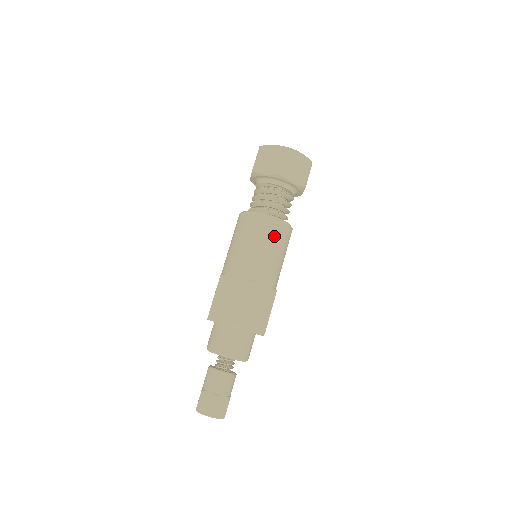
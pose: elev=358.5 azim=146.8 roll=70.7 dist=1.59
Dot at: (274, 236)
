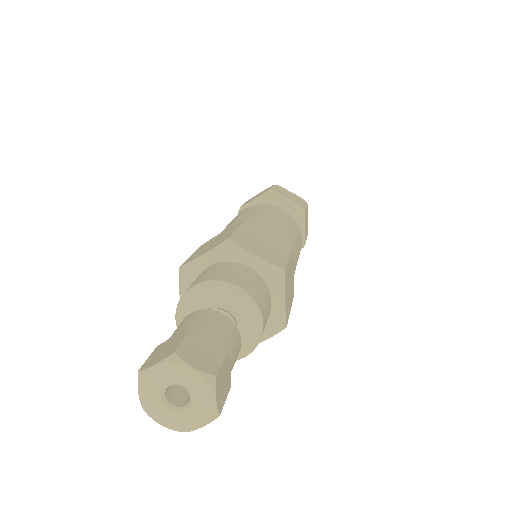
Dot at: (299, 242)
